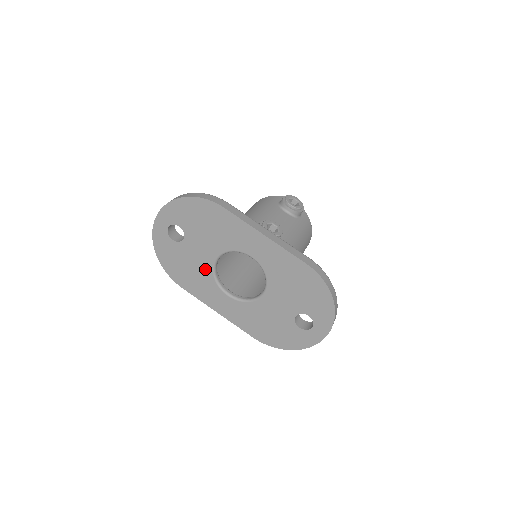
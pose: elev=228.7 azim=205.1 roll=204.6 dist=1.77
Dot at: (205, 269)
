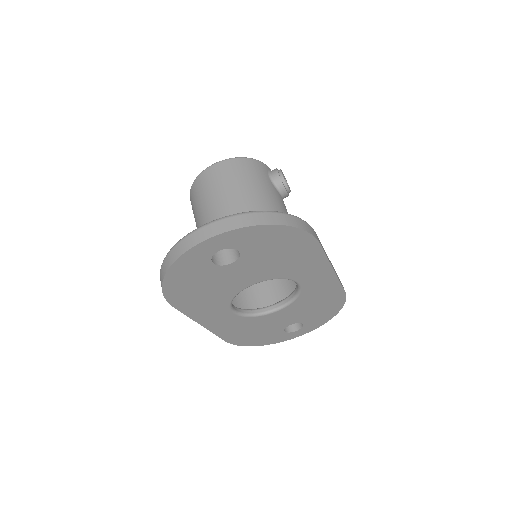
Dot at: (229, 291)
